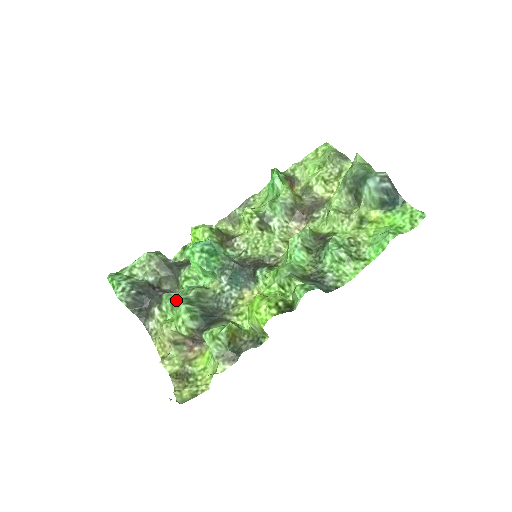
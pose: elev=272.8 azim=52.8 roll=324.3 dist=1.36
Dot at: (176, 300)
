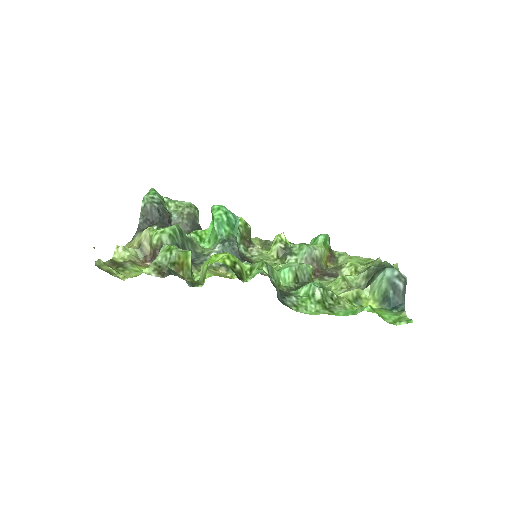
Dot at: occluded
